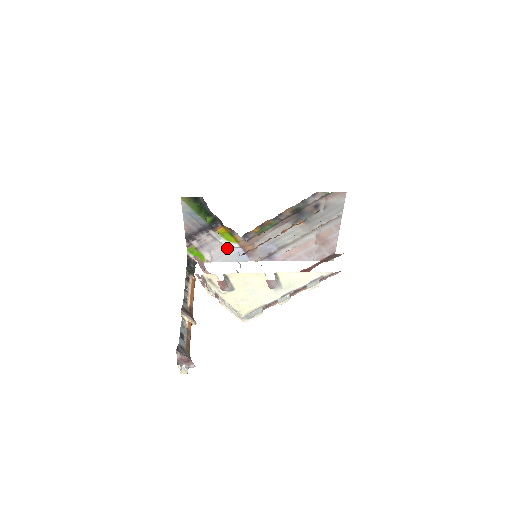
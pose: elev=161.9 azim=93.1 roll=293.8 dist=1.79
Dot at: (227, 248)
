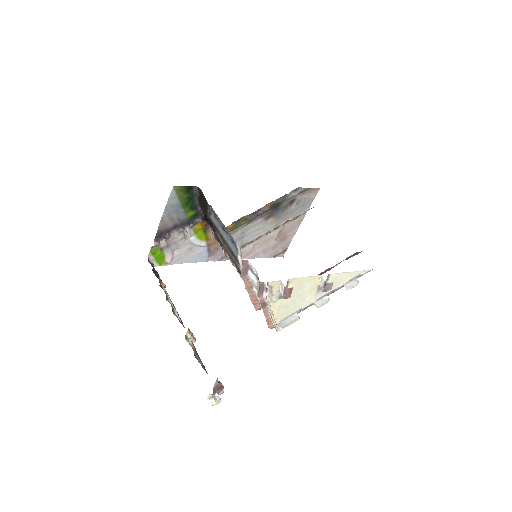
Dot at: (193, 247)
